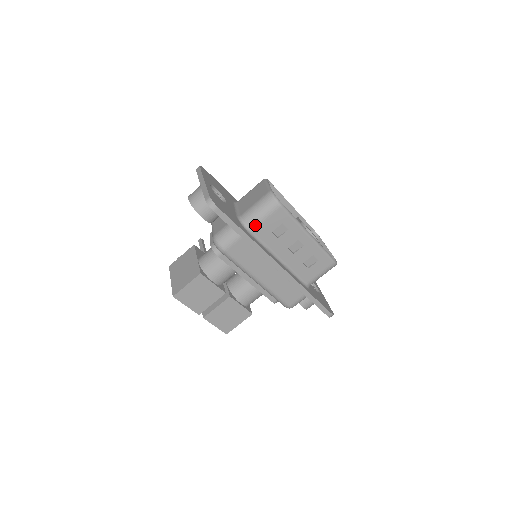
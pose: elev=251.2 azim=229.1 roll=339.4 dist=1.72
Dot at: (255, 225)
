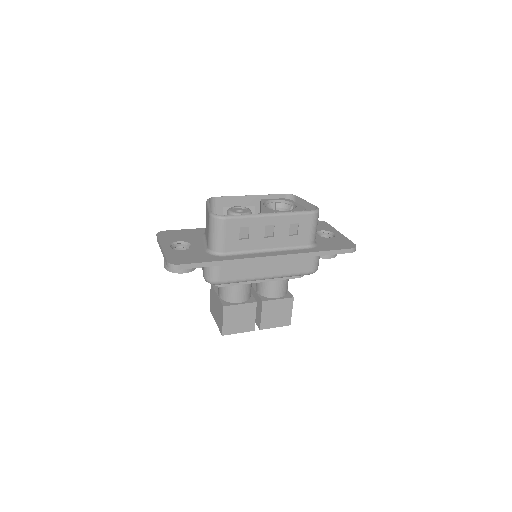
Dot at: (221, 247)
